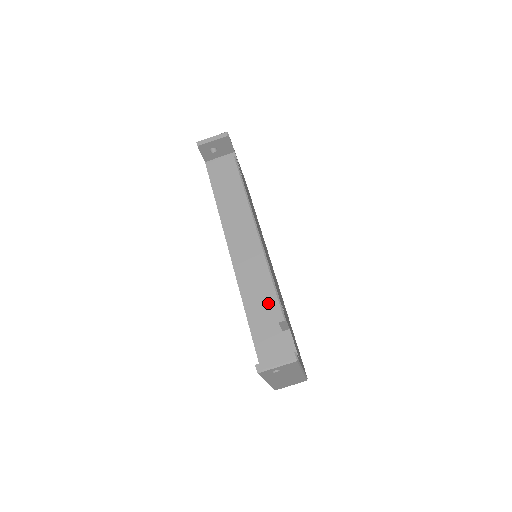
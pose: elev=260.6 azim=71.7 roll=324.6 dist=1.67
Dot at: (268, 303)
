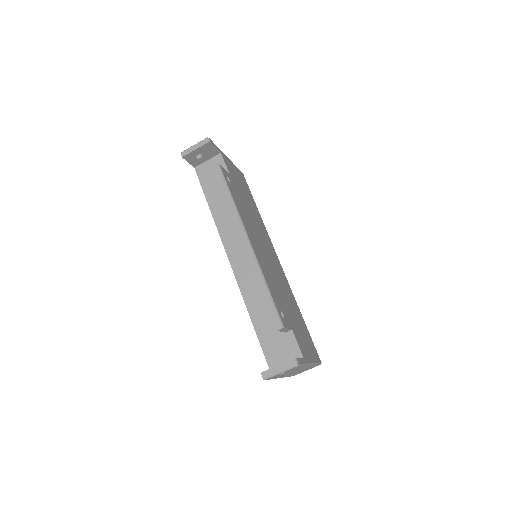
Dot at: occluded
